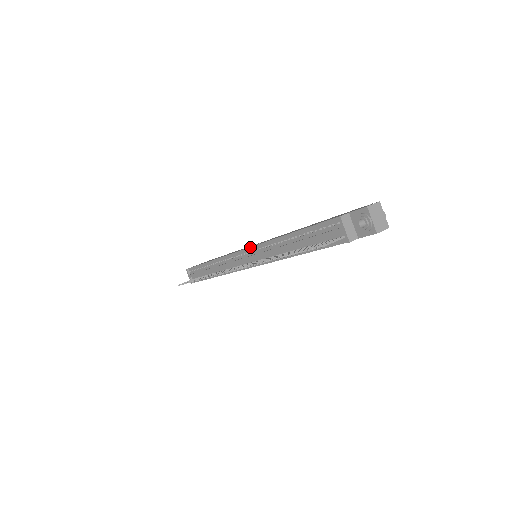
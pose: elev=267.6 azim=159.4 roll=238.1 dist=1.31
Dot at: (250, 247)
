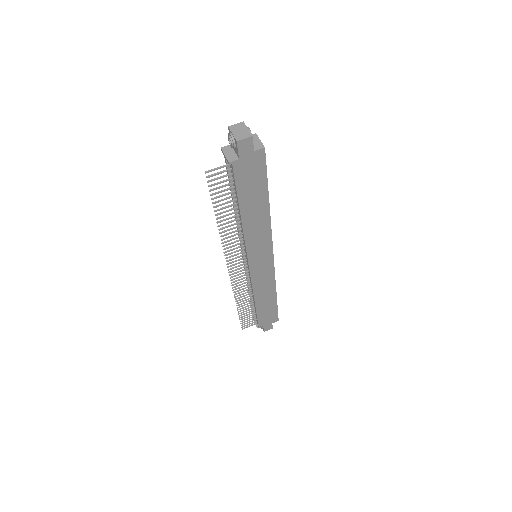
Dot at: occluded
